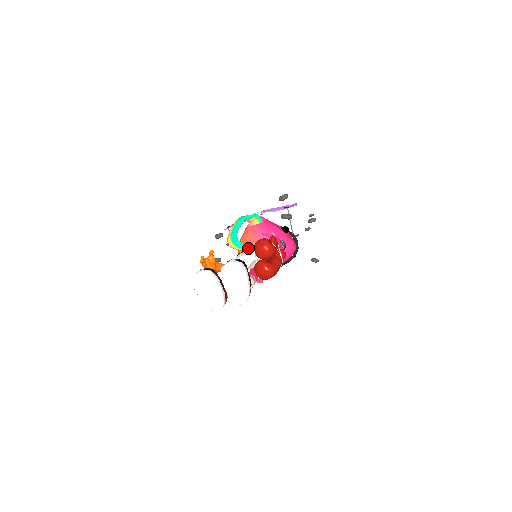
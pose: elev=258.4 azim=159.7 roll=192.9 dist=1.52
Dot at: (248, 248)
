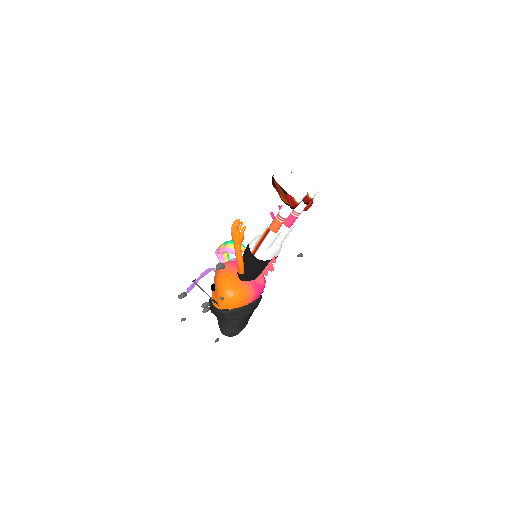
Dot at: occluded
